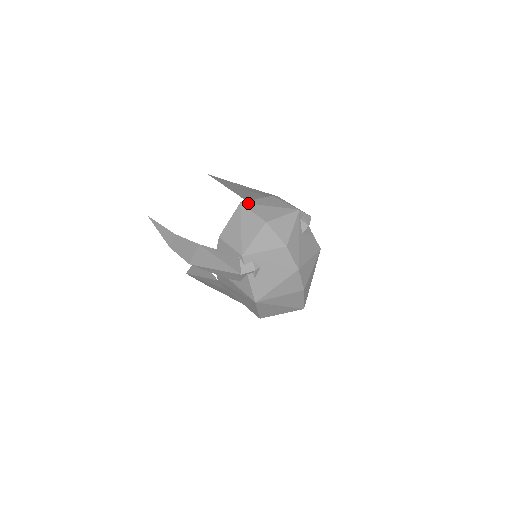
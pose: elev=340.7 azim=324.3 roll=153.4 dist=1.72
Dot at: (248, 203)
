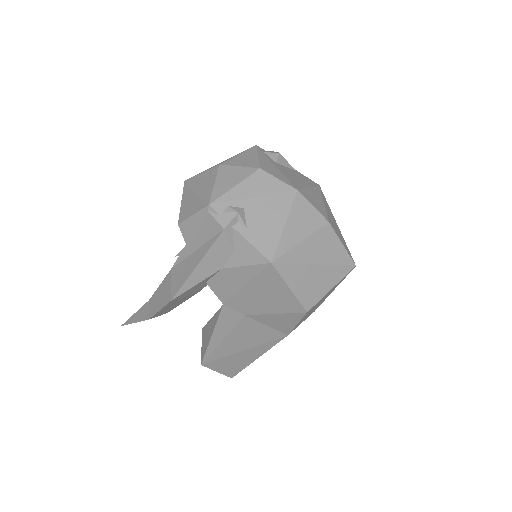
Dot at: occluded
